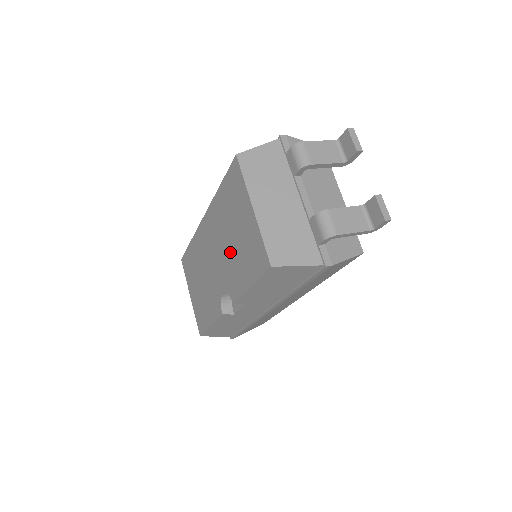
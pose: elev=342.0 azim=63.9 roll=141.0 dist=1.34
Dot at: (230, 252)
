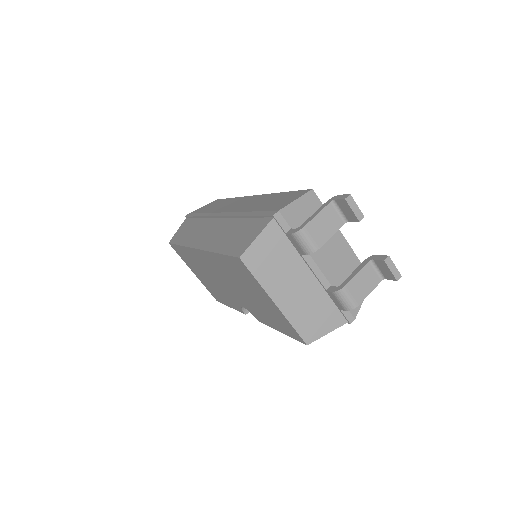
Dot at: (247, 298)
